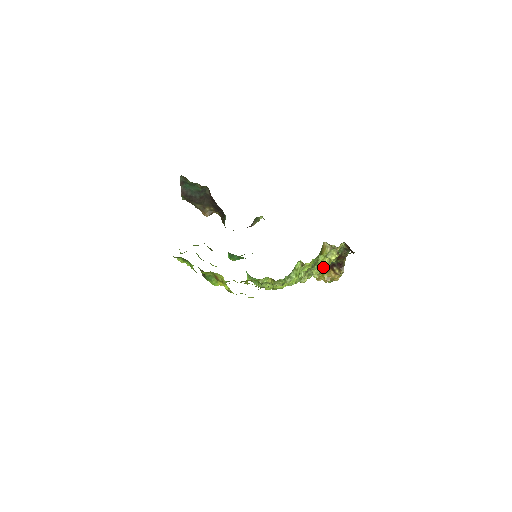
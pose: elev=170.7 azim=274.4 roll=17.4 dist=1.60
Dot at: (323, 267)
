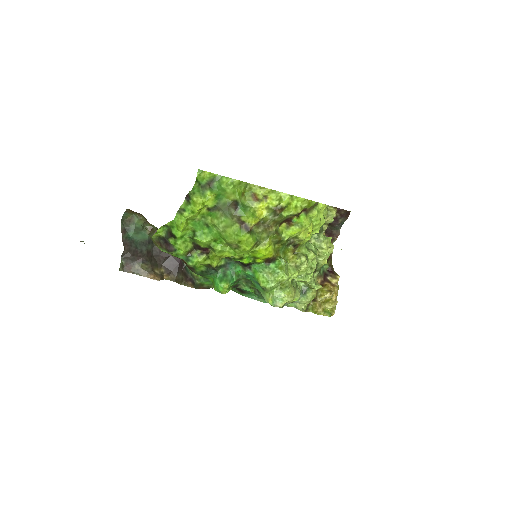
Dot at: (329, 237)
